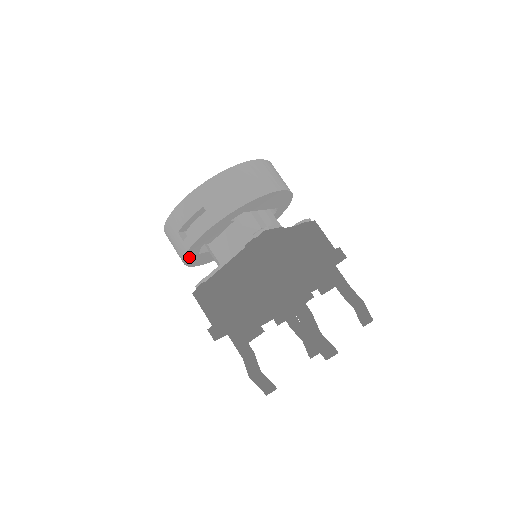
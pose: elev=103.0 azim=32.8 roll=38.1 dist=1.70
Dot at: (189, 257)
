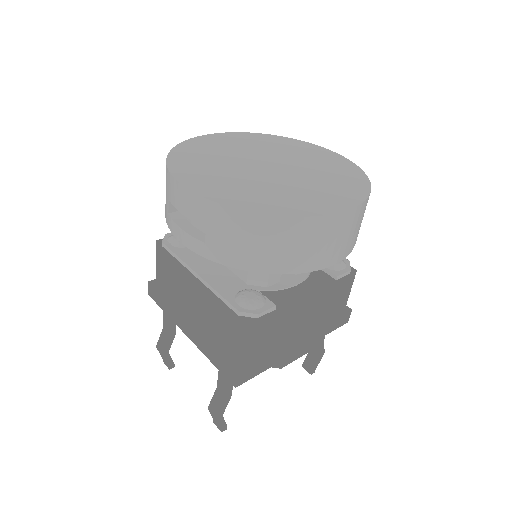
Dot at: occluded
